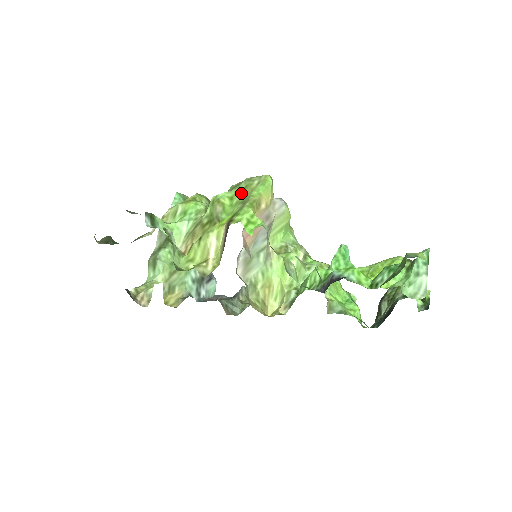
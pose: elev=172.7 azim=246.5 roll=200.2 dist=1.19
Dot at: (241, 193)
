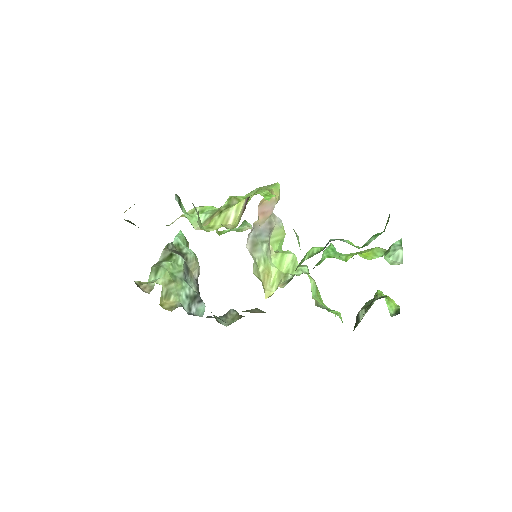
Dot at: occluded
